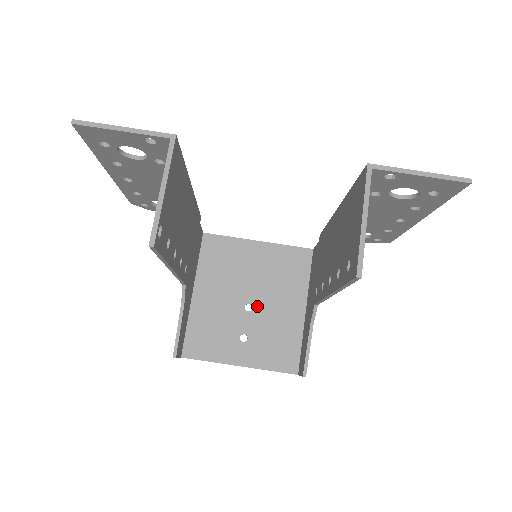
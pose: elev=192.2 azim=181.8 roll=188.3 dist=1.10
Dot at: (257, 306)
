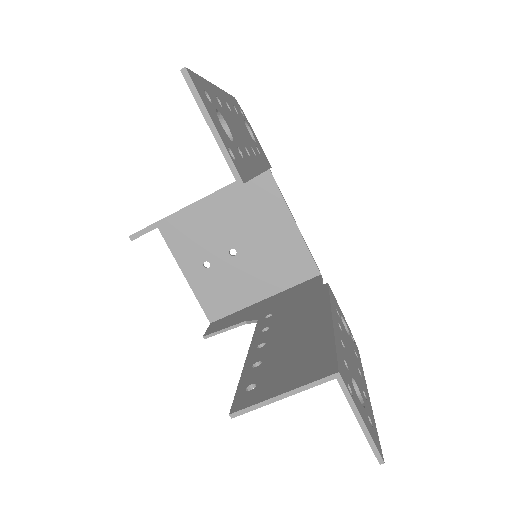
Dot at: (239, 259)
